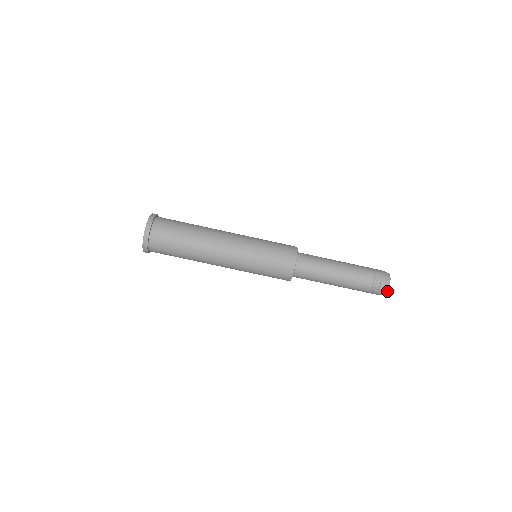
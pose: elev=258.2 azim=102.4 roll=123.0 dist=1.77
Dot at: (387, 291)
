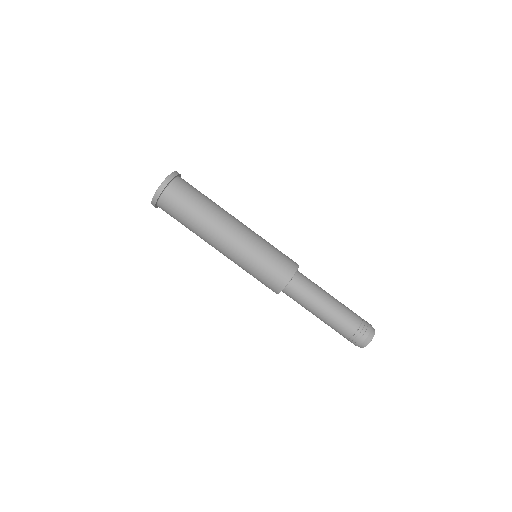
Dot at: (361, 347)
